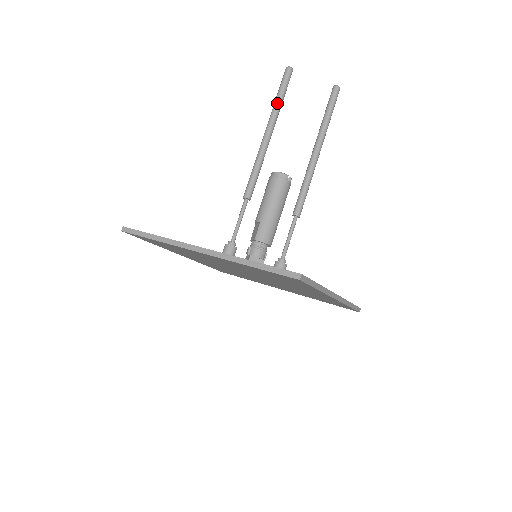
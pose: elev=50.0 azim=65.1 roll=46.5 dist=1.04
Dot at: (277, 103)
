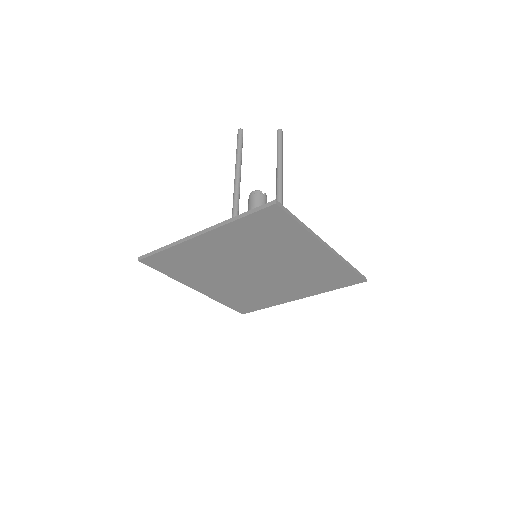
Dot at: (238, 151)
